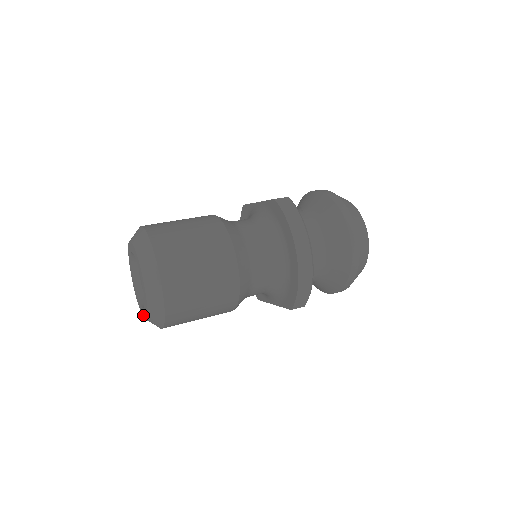
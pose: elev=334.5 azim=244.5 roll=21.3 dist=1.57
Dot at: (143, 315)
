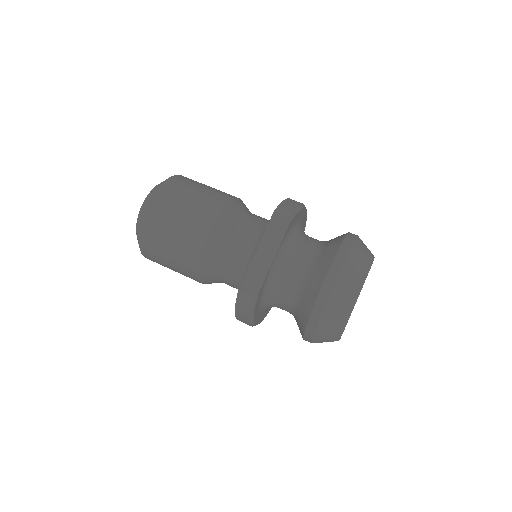
Dot at: occluded
